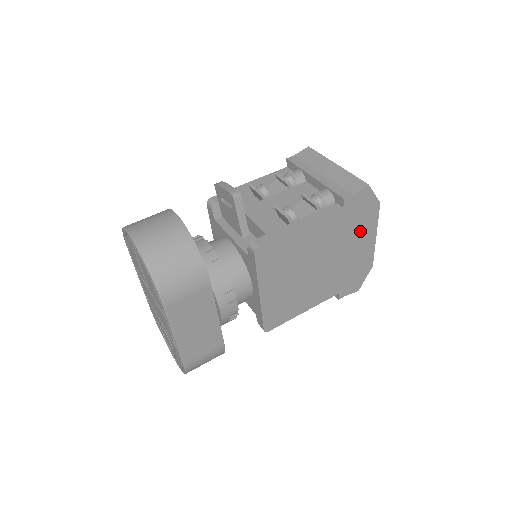
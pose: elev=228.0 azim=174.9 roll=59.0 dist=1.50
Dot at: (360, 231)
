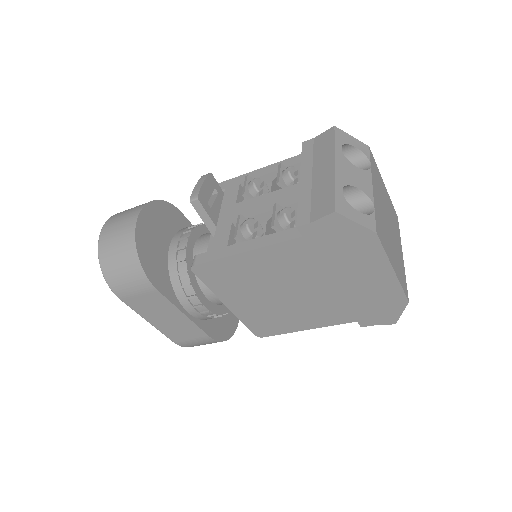
Dot at: (355, 262)
